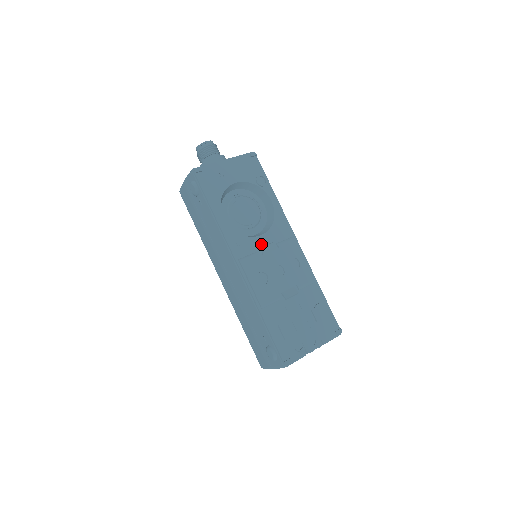
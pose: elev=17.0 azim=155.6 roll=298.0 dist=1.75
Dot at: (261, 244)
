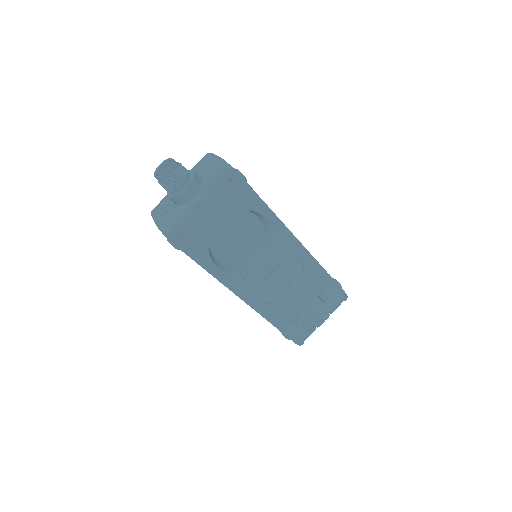
Dot at: (262, 268)
